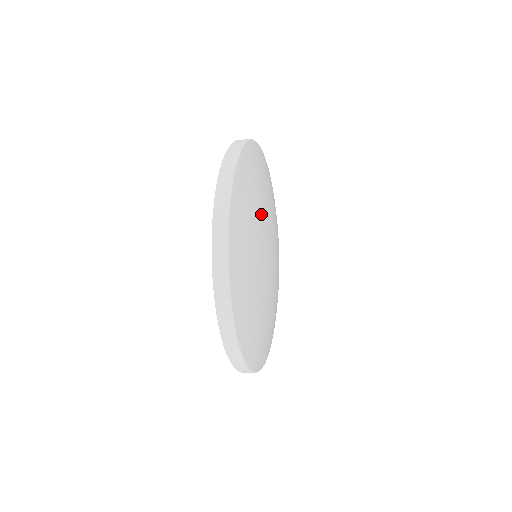
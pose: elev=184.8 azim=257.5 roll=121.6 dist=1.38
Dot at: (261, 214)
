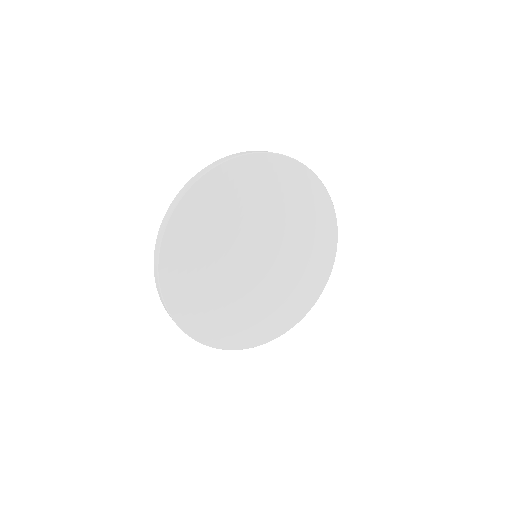
Dot at: (257, 213)
